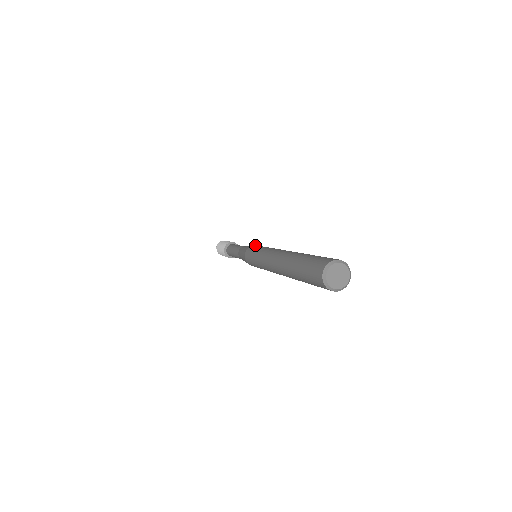
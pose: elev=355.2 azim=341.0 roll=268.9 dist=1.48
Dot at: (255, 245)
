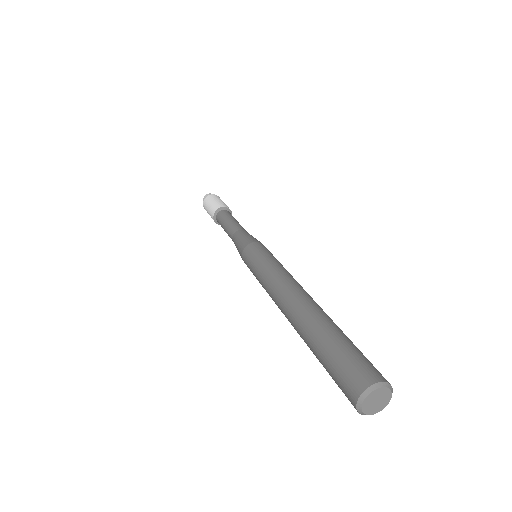
Dot at: occluded
